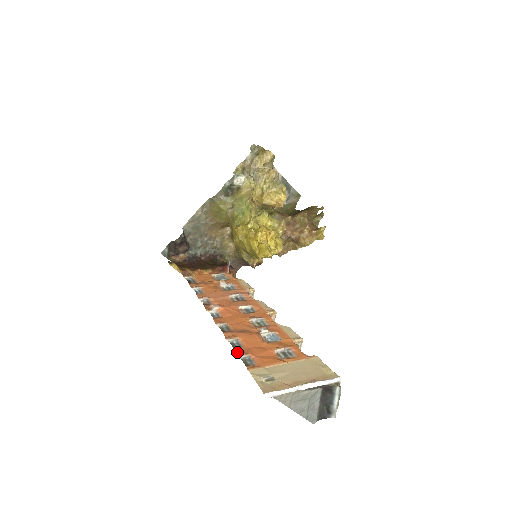
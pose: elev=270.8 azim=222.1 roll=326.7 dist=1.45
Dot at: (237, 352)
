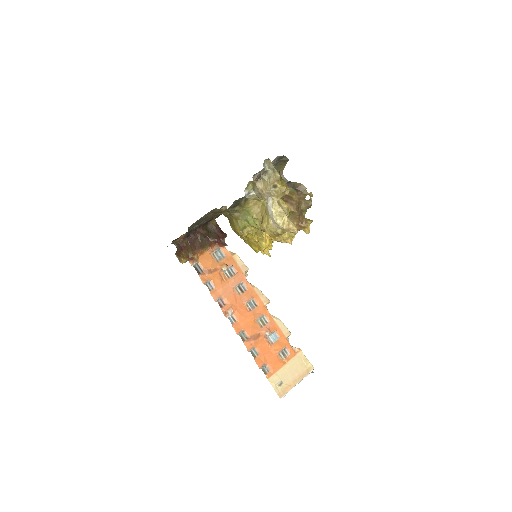
Dot at: (258, 364)
